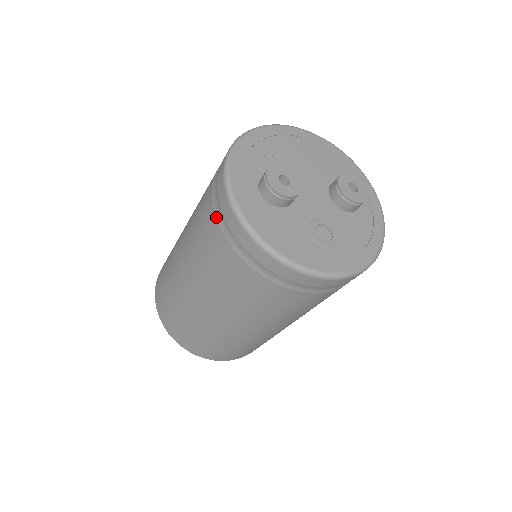
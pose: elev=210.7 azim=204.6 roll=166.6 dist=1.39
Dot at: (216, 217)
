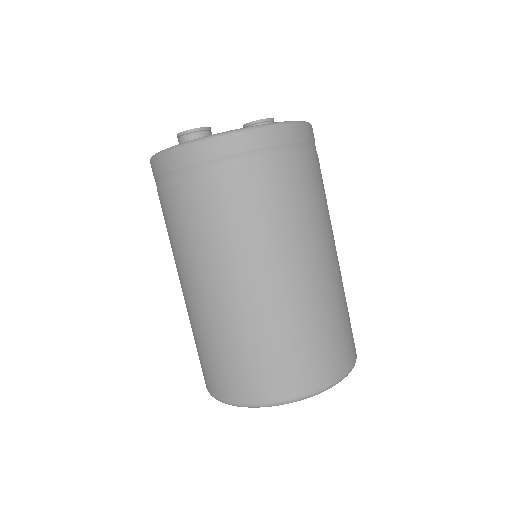
Dot at: (164, 186)
